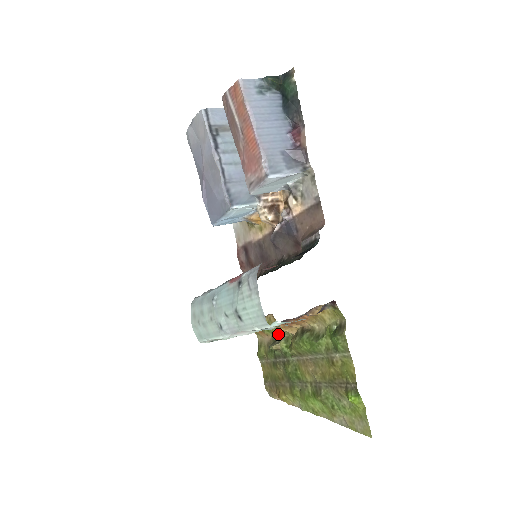
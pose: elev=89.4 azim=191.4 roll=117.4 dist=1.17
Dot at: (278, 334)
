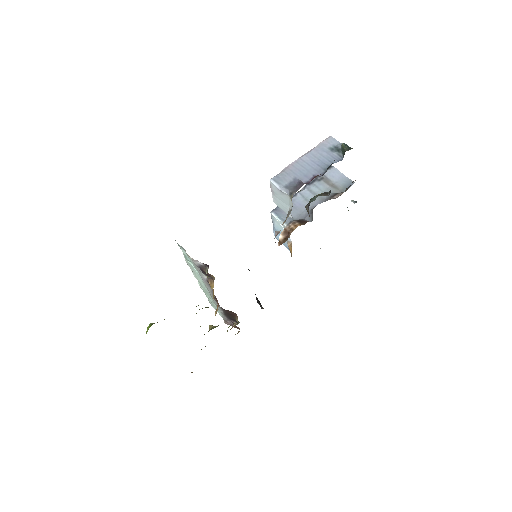
Dot at: occluded
